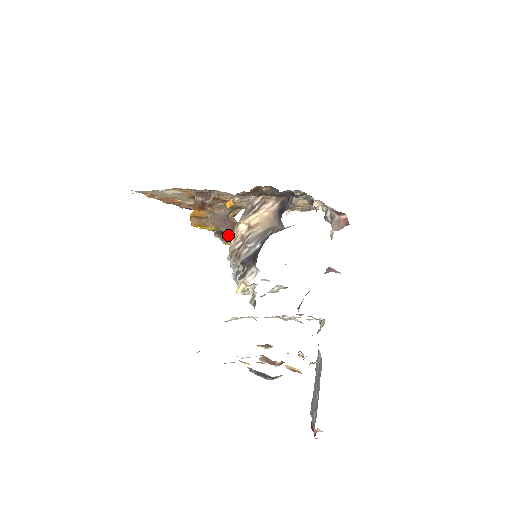
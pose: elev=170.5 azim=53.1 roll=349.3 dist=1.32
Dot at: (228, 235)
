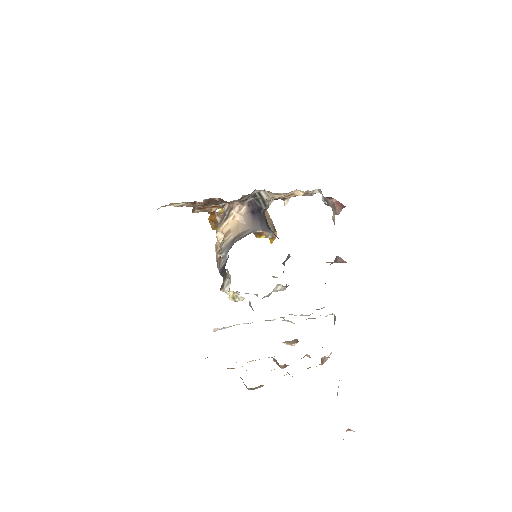
Dot at: occluded
